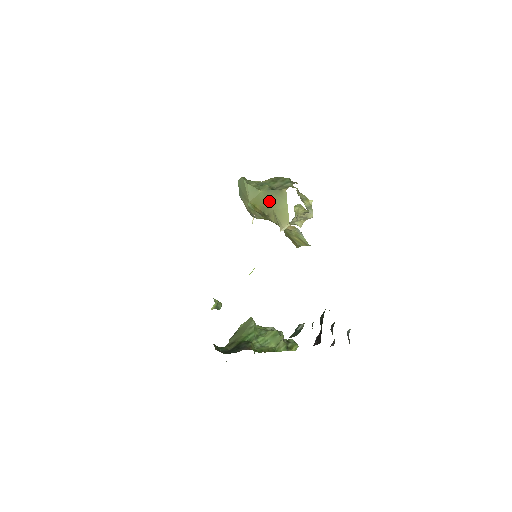
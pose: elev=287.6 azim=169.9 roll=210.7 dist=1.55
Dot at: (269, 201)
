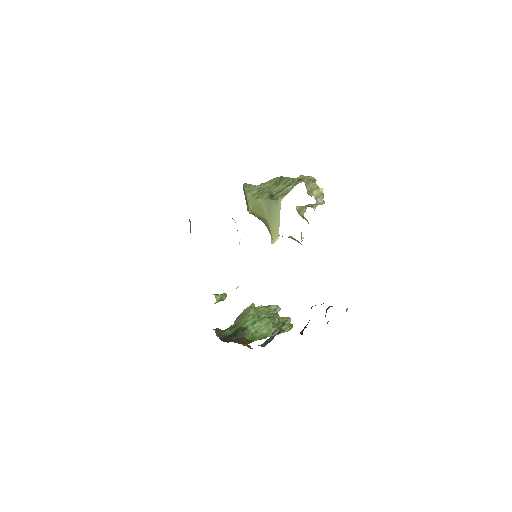
Dot at: (265, 211)
